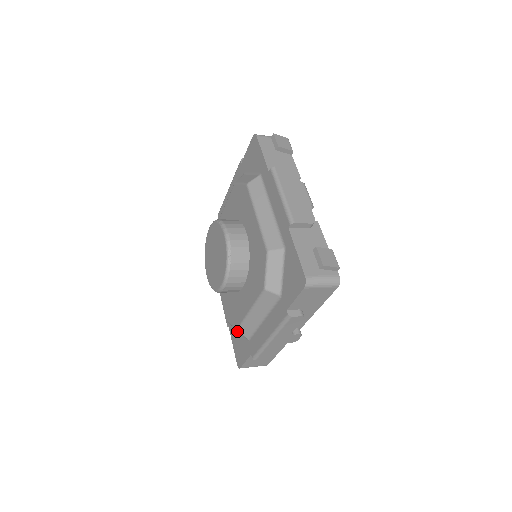
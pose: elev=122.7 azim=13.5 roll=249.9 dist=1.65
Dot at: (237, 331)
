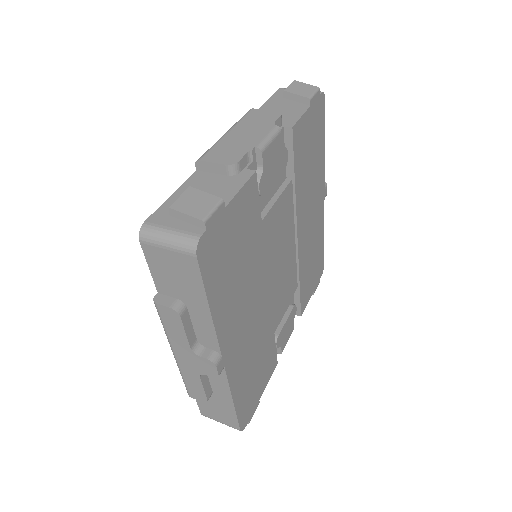
Dot at: occluded
